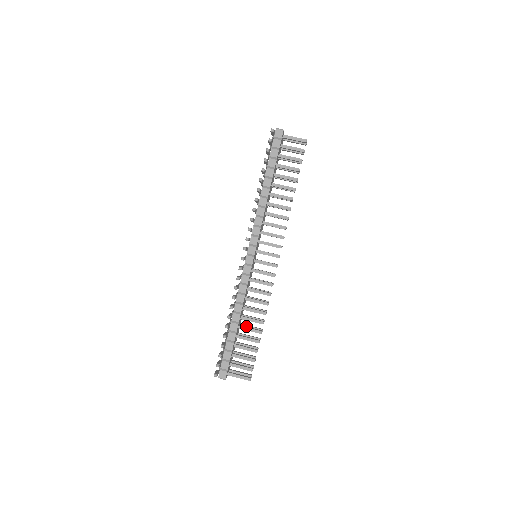
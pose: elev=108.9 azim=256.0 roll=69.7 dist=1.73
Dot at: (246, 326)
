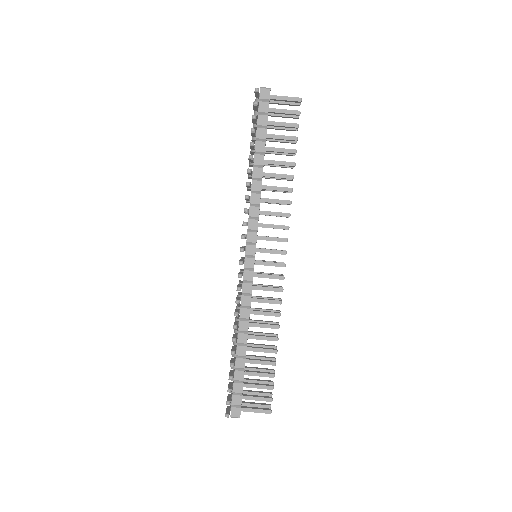
Dot at: (255, 345)
